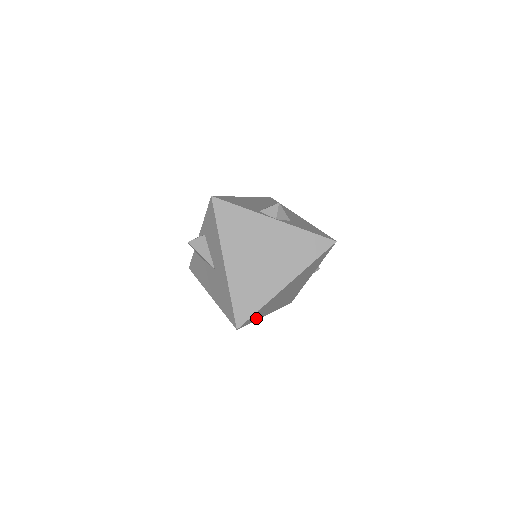
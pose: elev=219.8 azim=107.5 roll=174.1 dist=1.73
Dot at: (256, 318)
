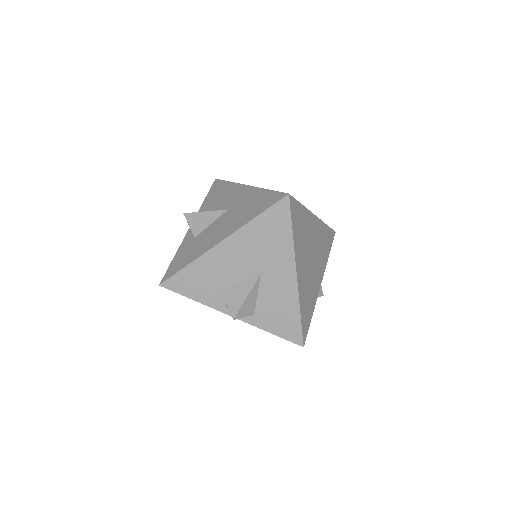
Dot at: (295, 235)
